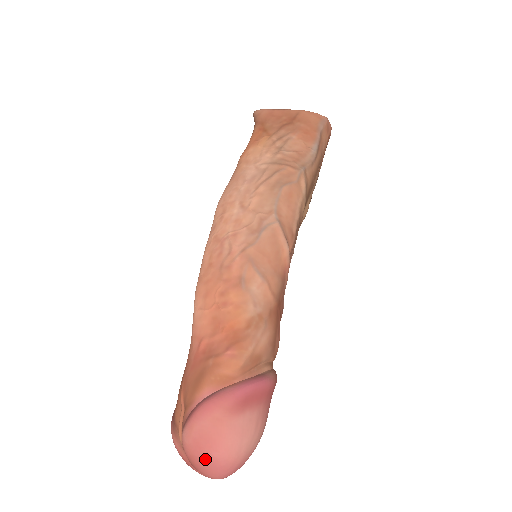
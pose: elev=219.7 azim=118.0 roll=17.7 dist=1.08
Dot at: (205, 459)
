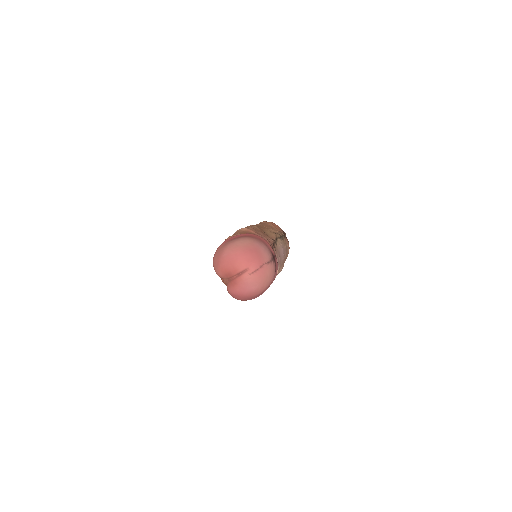
Dot at: (224, 262)
